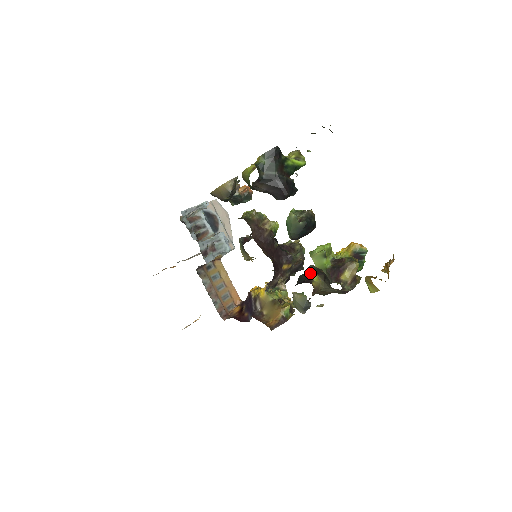
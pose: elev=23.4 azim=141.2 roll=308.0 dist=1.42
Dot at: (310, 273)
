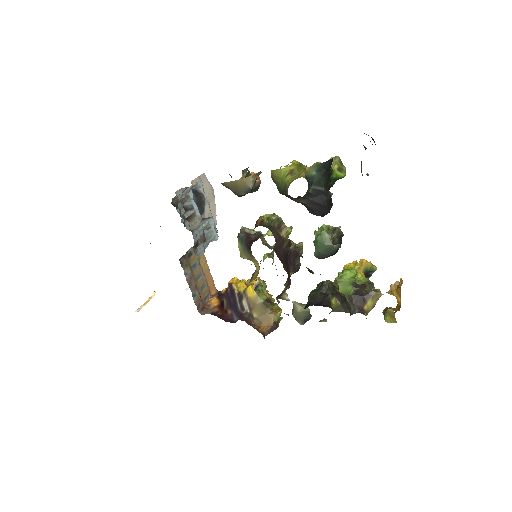
Dot at: (325, 292)
